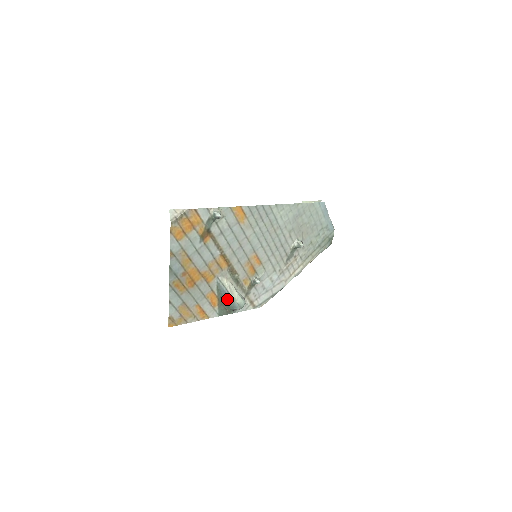
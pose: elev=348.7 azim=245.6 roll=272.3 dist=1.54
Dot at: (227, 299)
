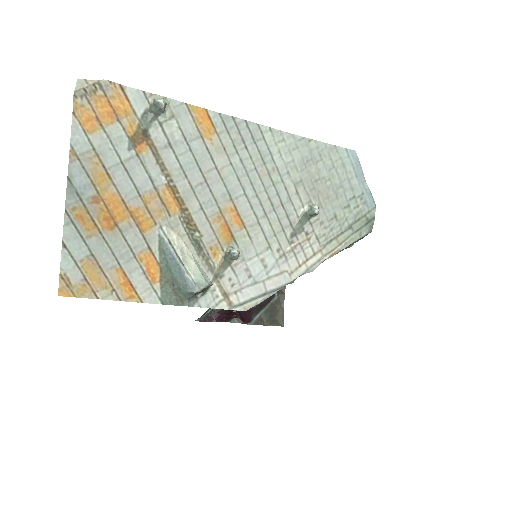
Dot at: (176, 271)
